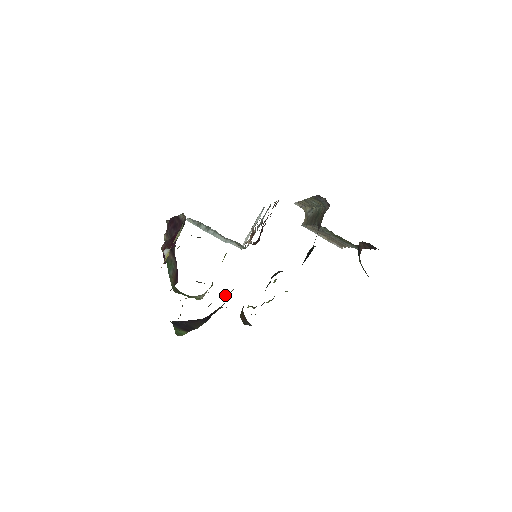
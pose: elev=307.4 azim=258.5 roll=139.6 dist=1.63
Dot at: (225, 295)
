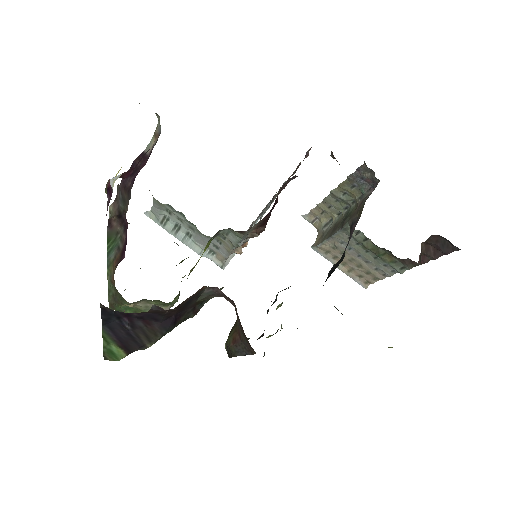
Dot at: occluded
